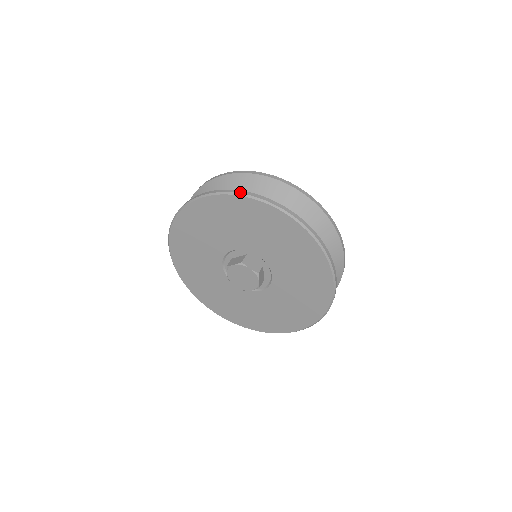
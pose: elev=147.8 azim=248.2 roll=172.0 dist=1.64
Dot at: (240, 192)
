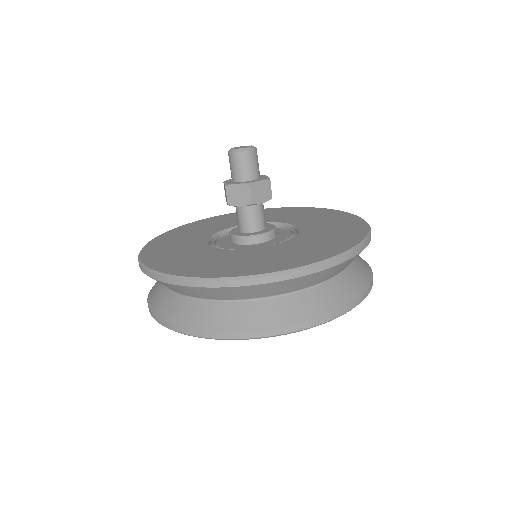
Dot at: (277, 334)
